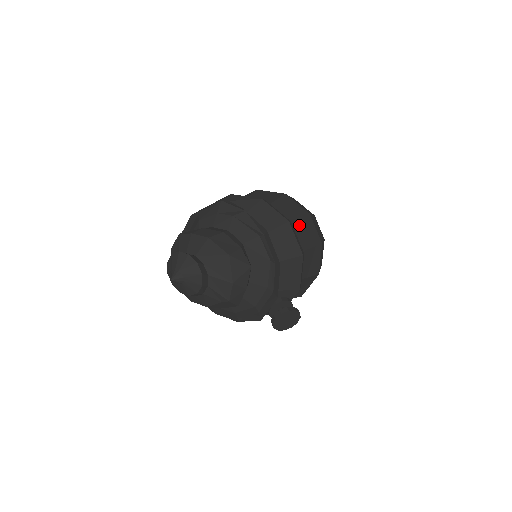
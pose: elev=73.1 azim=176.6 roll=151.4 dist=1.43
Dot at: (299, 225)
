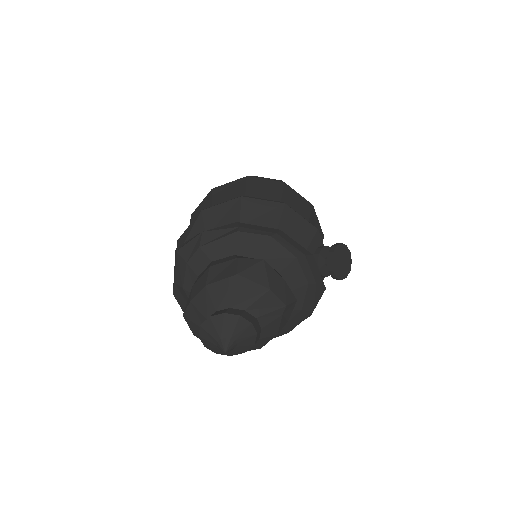
Dot at: (252, 192)
